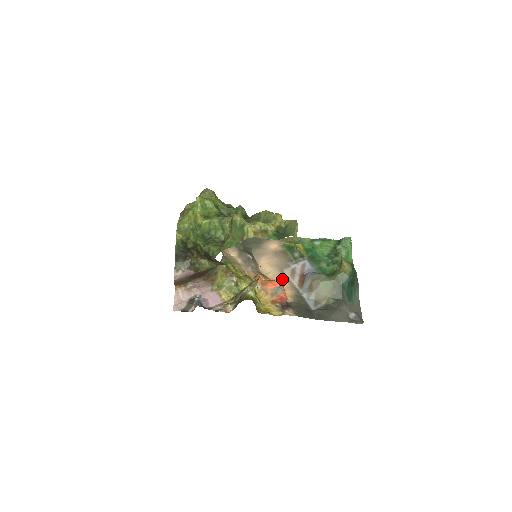
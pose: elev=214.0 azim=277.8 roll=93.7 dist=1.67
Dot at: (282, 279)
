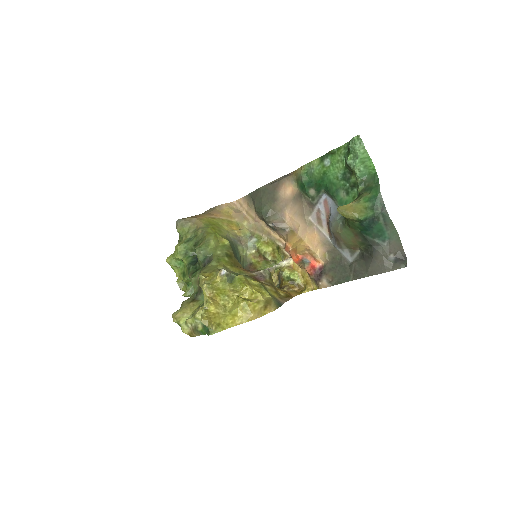
Dot at: (310, 233)
